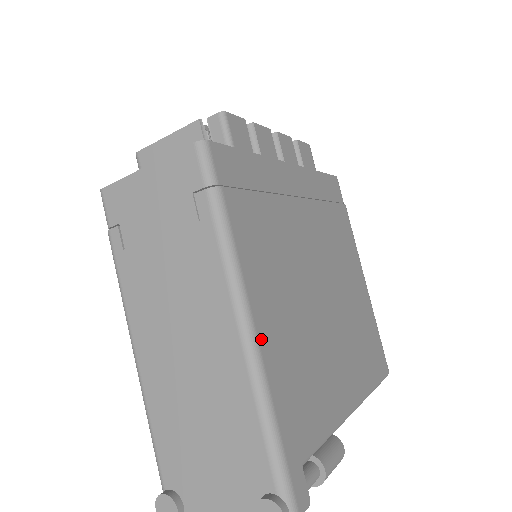
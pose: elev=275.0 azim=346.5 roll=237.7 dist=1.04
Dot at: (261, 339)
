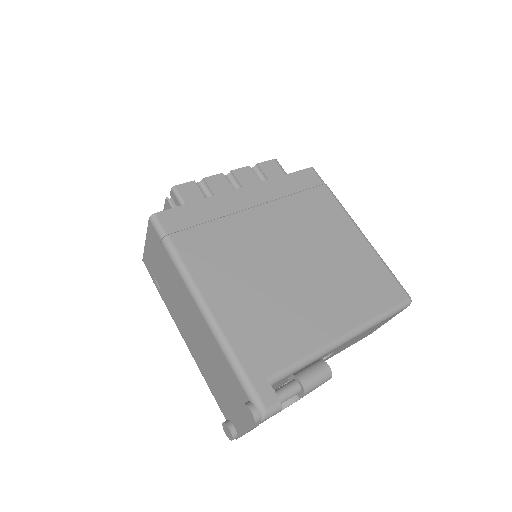
Dot at: (216, 312)
